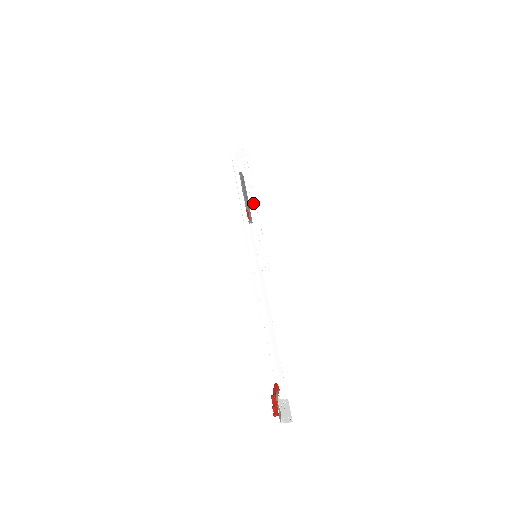
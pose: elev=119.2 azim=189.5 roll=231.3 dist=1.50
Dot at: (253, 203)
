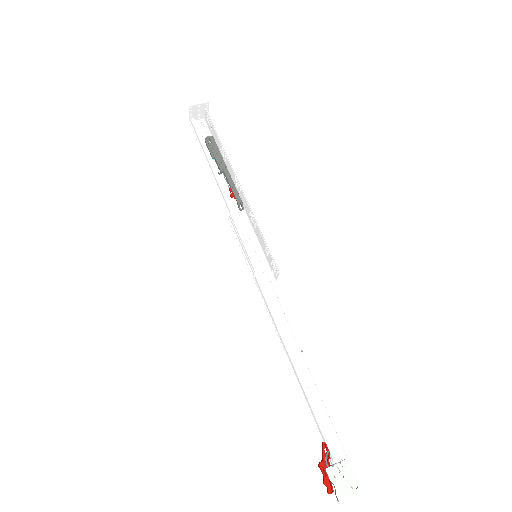
Dot at: (232, 176)
